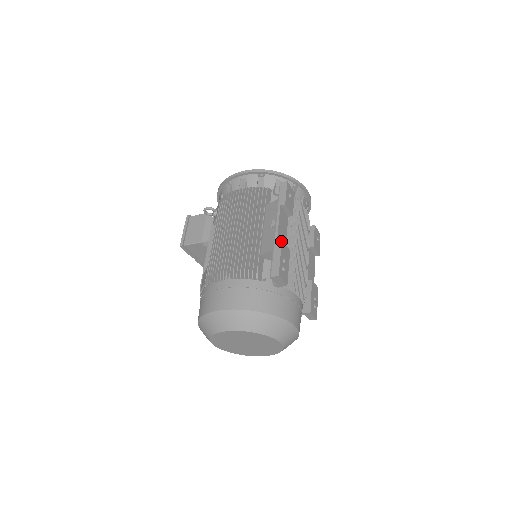
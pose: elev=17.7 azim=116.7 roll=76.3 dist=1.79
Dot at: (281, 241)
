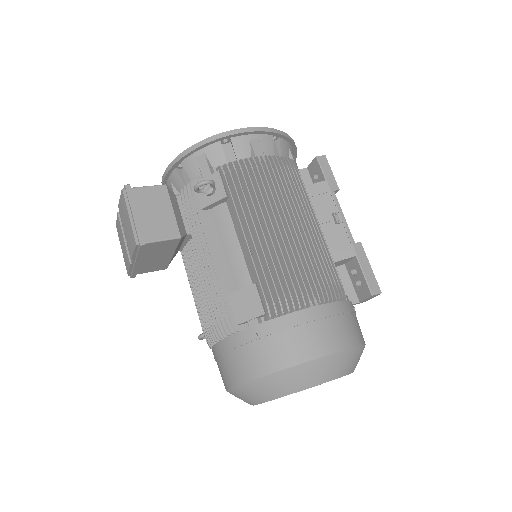
Dot at: (361, 243)
